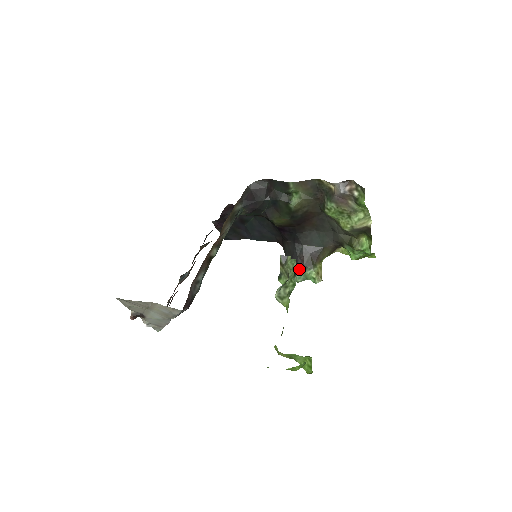
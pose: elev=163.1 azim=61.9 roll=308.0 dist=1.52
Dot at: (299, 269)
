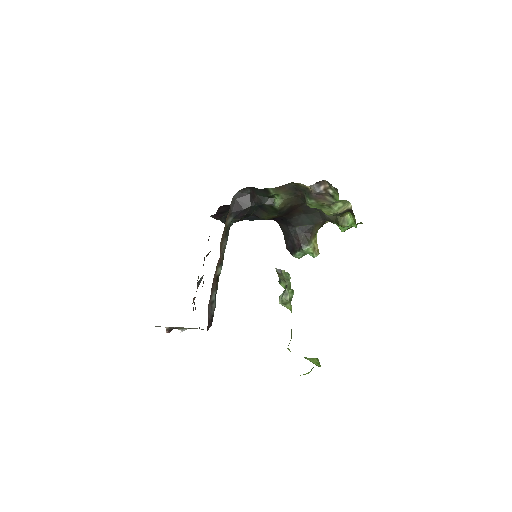
Dot at: (297, 248)
